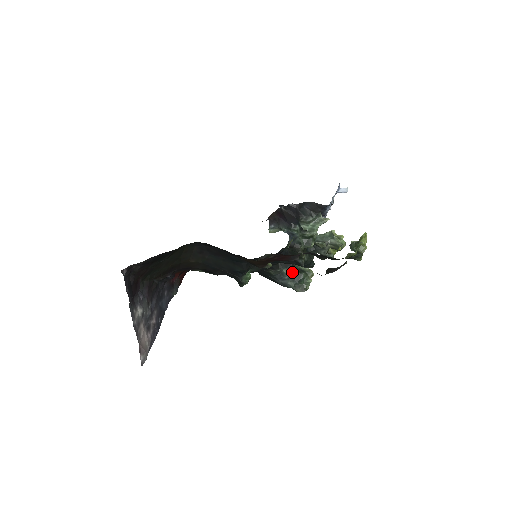
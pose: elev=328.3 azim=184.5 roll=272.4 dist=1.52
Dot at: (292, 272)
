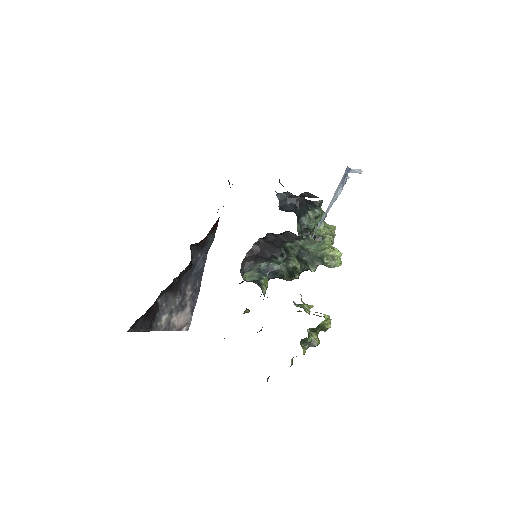
Dot at: occluded
